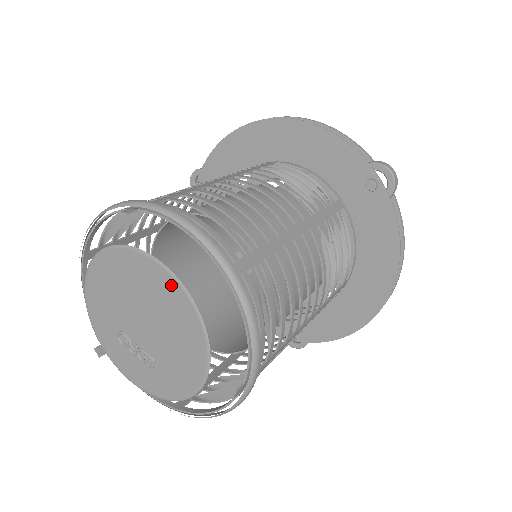
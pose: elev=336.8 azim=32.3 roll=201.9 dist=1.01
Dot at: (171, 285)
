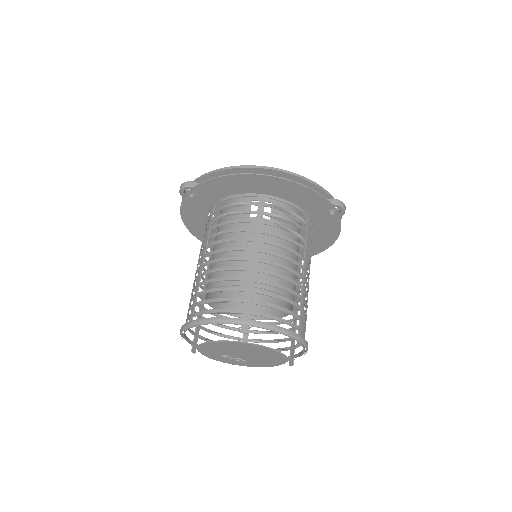
Dot at: (272, 352)
